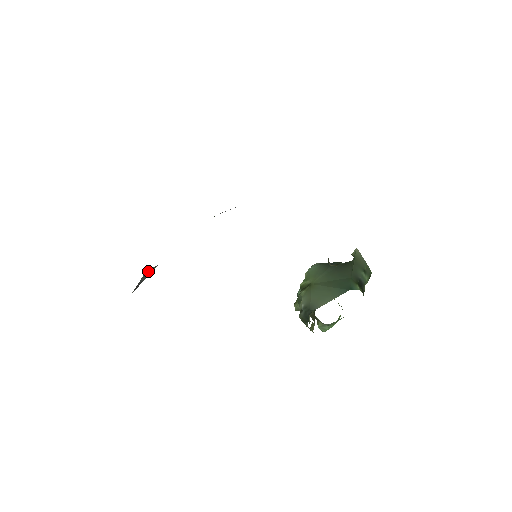
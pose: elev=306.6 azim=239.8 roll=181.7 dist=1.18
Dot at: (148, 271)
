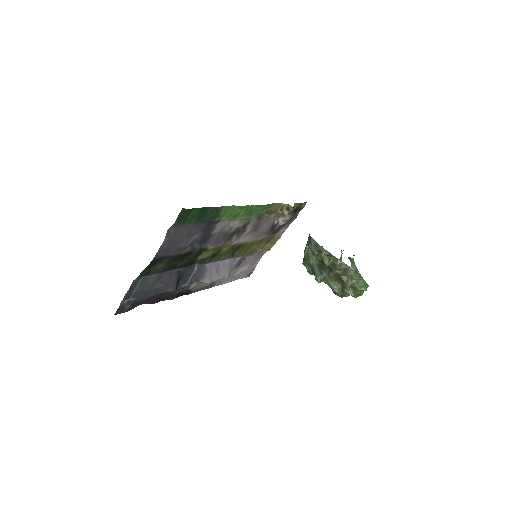
Dot at: (188, 259)
